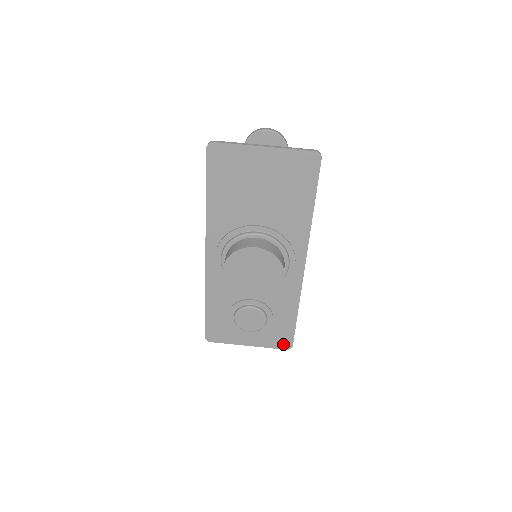
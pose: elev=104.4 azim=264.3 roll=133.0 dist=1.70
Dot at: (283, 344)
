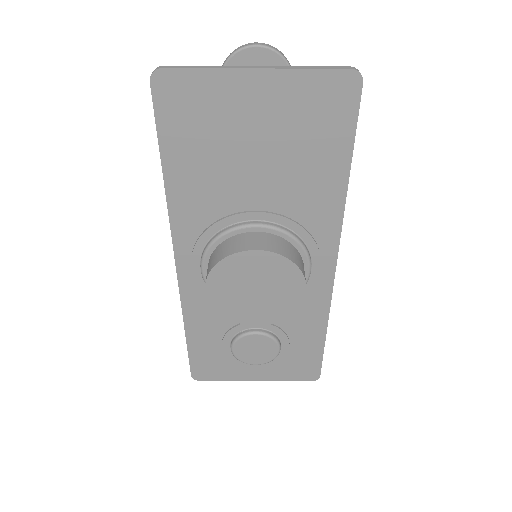
Dot at: (306, 375)
